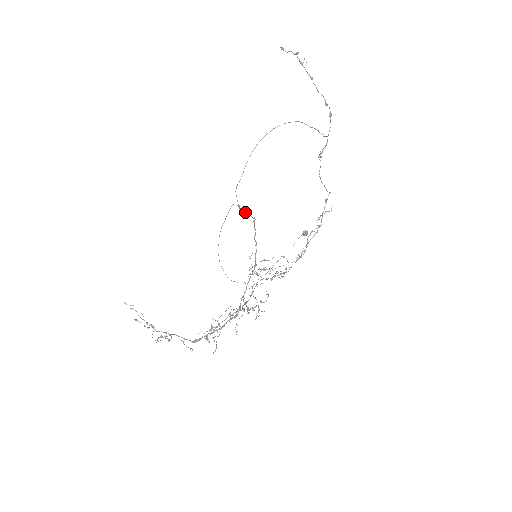
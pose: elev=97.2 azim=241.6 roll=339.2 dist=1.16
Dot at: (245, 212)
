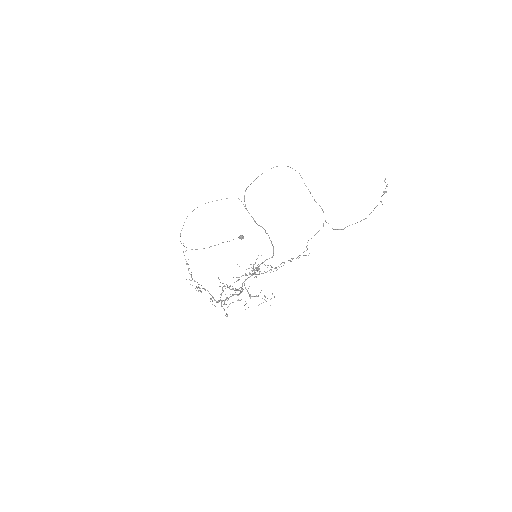
Dot at: occluded
